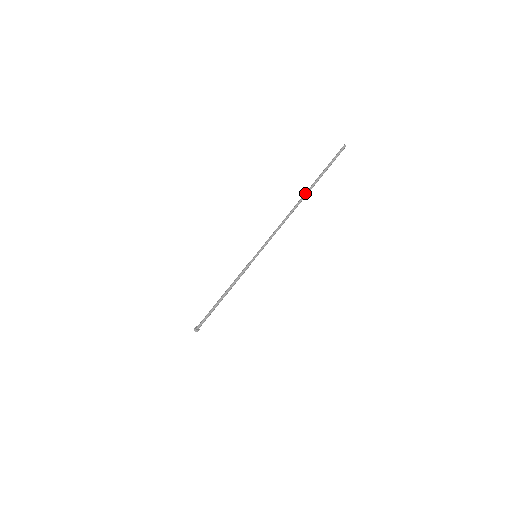
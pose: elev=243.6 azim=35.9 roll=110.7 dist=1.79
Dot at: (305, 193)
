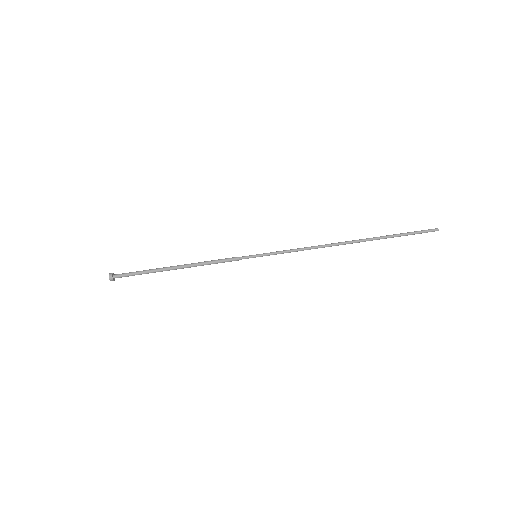
Dot at: occluded
